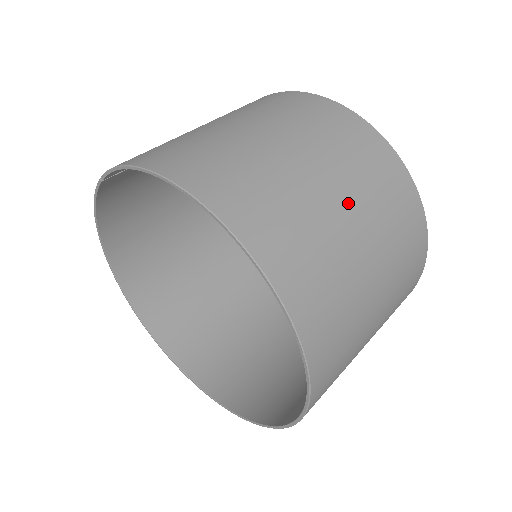
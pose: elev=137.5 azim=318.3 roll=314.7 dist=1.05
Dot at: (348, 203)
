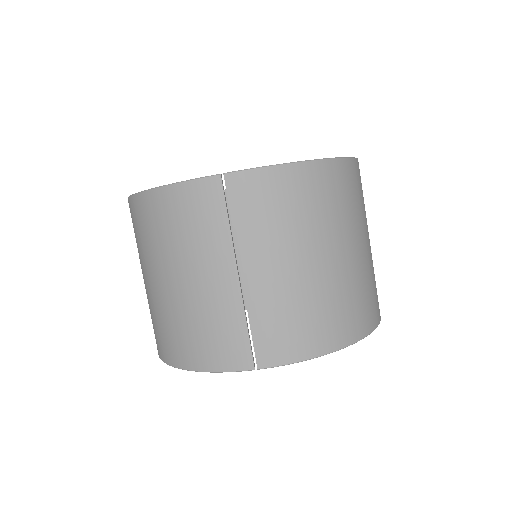
Dot at: occluded
